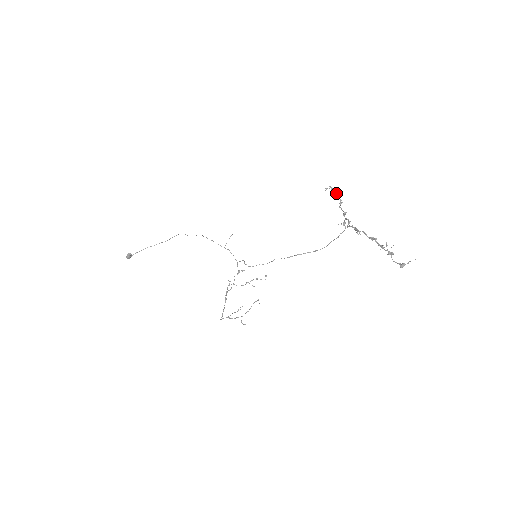
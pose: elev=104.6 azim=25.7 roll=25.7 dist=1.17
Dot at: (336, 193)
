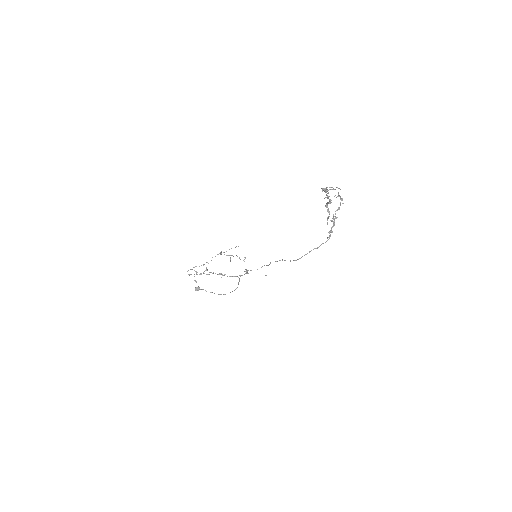
Dot at: occluded
